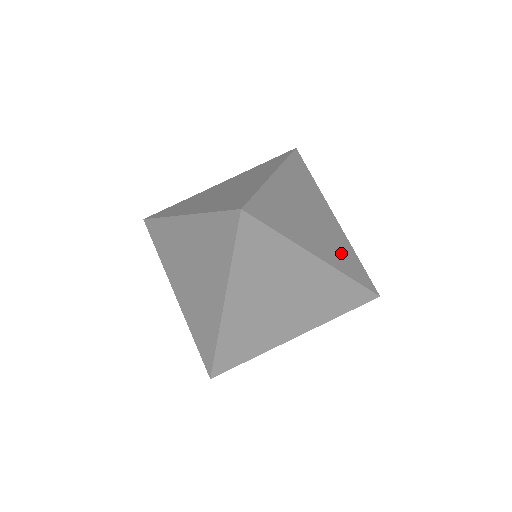
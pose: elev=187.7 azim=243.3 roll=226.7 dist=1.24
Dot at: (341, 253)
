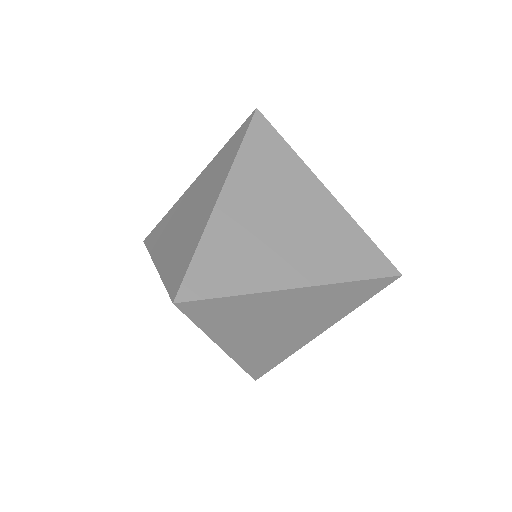
Dot at: occluded
